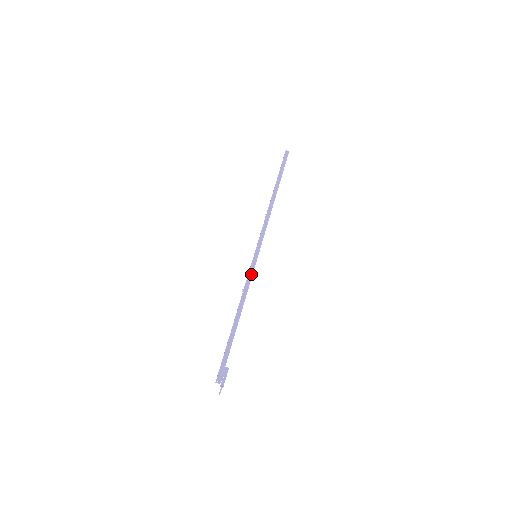
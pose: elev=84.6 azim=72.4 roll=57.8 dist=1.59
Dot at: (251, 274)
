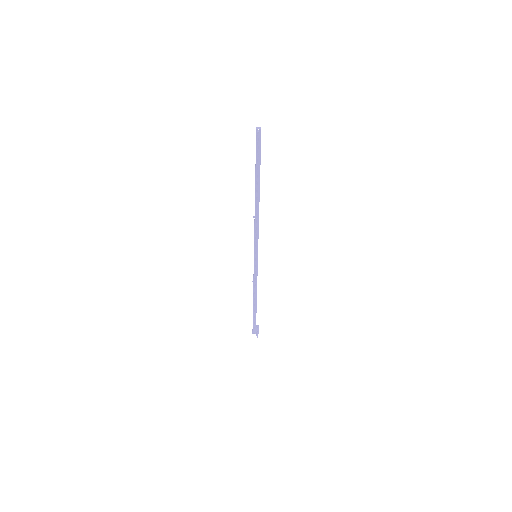
Dot at: (256, 272)
